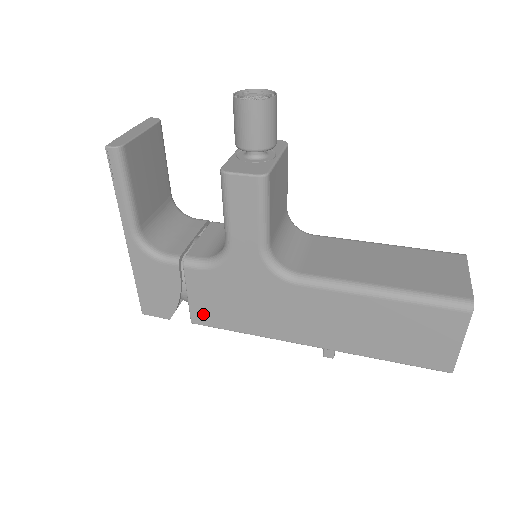
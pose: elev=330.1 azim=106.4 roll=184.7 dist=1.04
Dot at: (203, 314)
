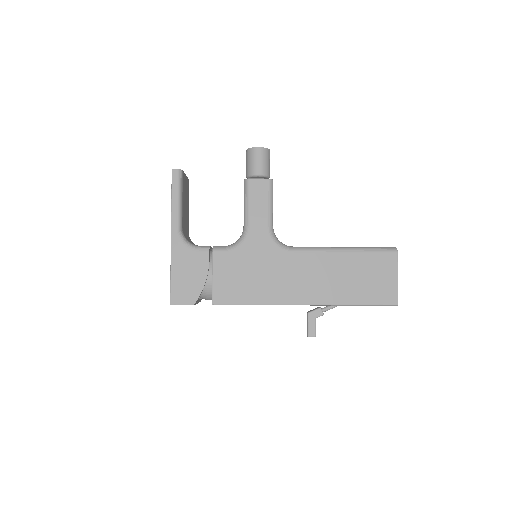
Dot at: (223, 293)
